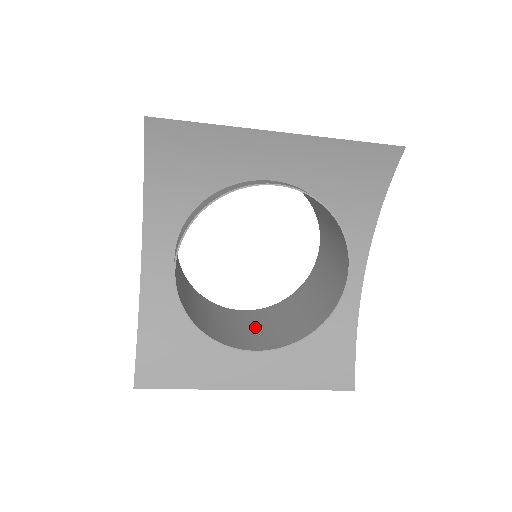
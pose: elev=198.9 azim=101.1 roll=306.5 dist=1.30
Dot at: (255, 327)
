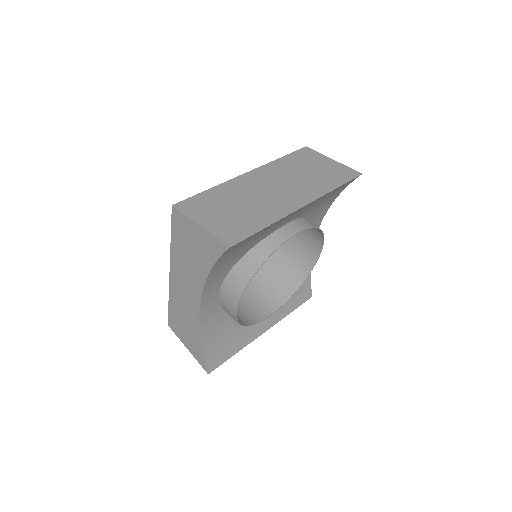
Dot at: (252, 291)
